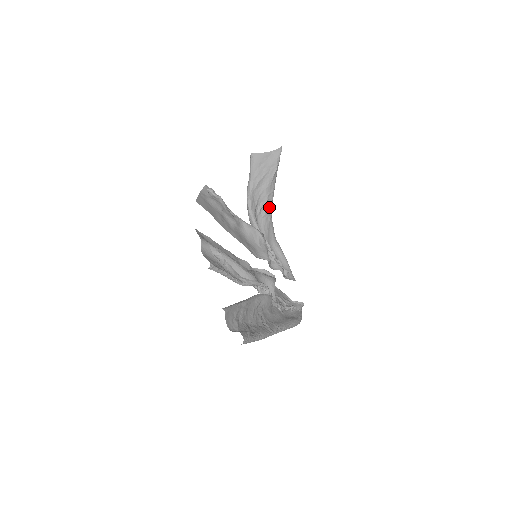
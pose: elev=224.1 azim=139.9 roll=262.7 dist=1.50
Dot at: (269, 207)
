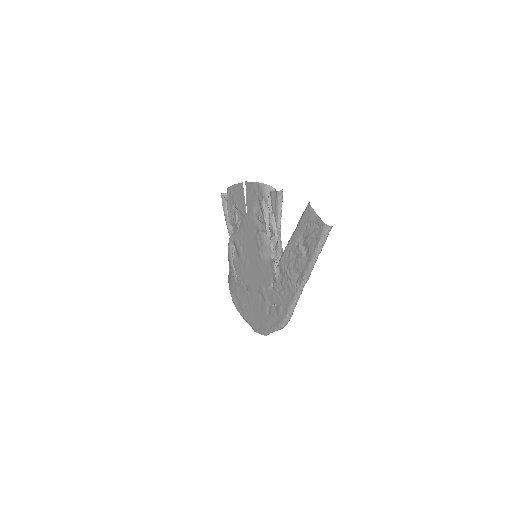
Dot at: occluded
